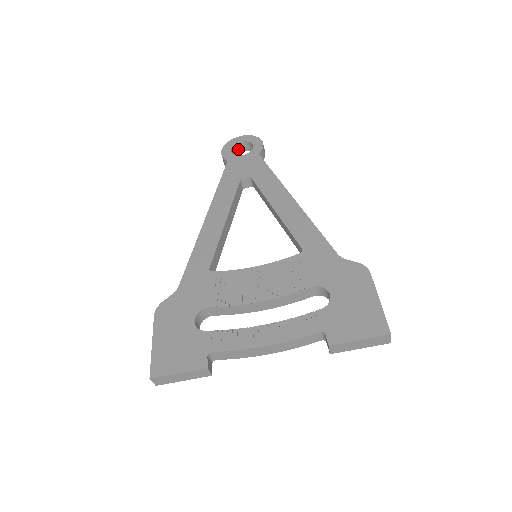
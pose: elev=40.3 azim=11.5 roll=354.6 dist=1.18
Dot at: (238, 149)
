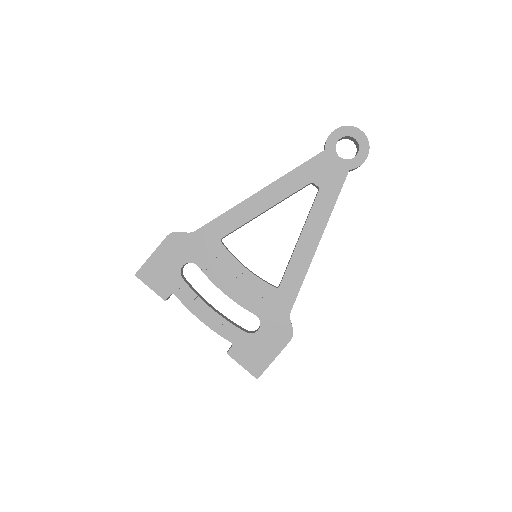
Dot at: (349, 138)
